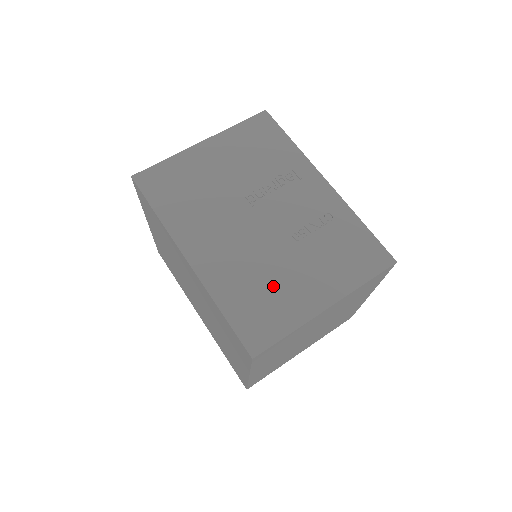
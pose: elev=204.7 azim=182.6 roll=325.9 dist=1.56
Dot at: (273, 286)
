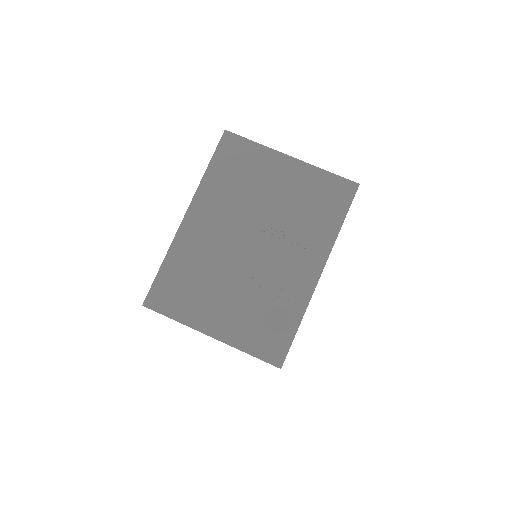
Dot at: (202, 288)
